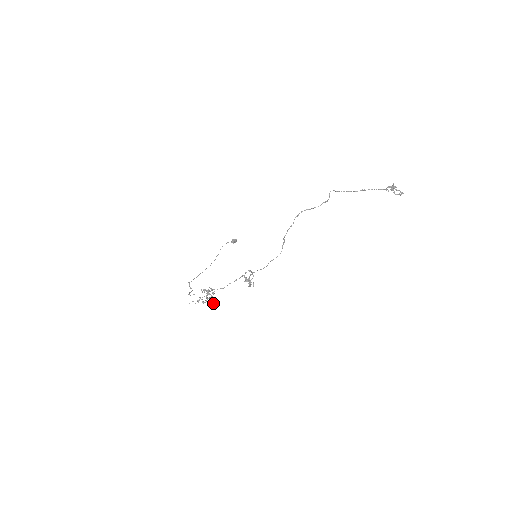
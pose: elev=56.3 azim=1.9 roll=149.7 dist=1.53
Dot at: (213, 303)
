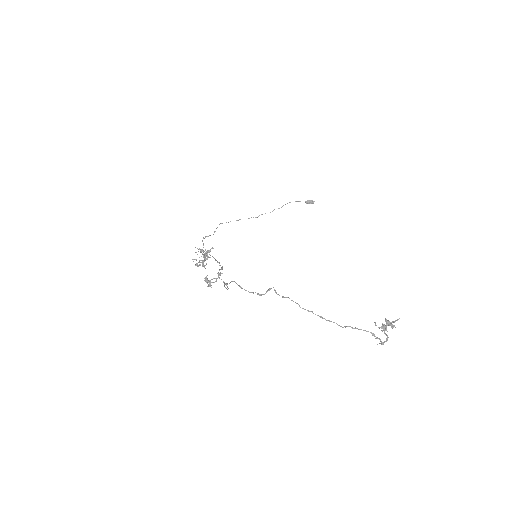
Dot at: (202, 265)
